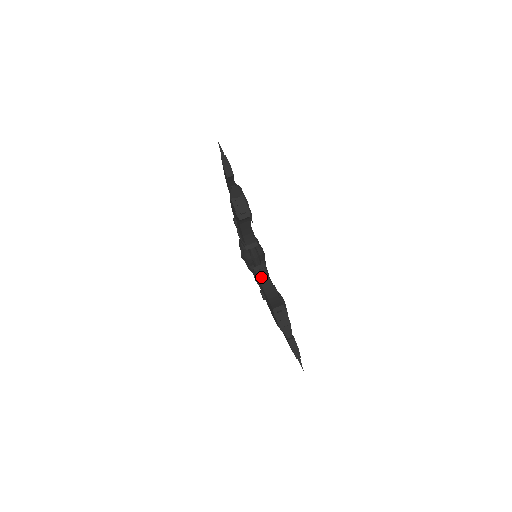
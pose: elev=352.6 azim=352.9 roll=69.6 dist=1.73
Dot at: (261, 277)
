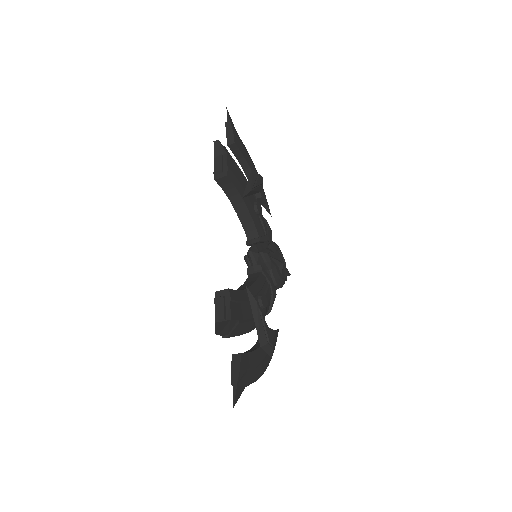
Dot at: (249, 279)
